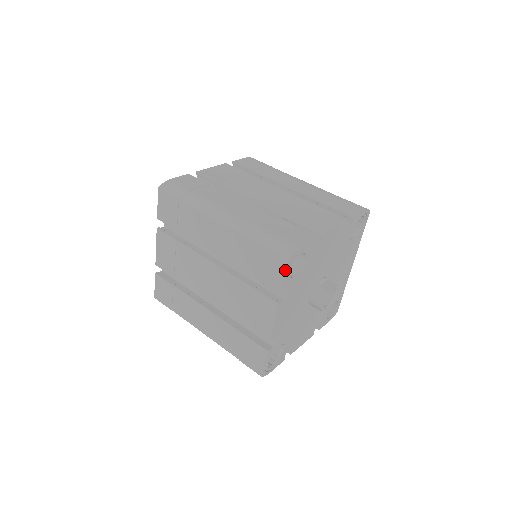
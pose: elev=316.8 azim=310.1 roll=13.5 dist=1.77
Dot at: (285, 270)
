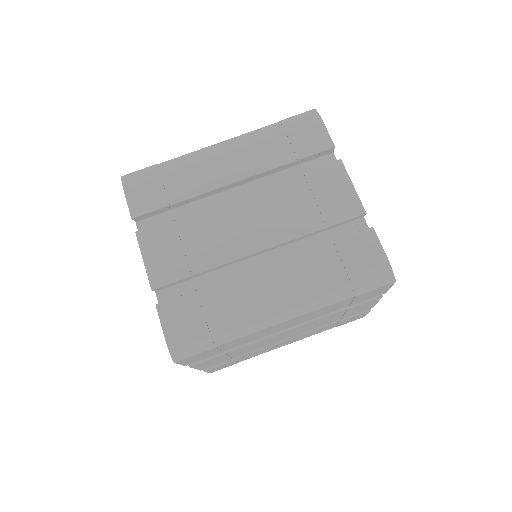
Dot at: occluded
